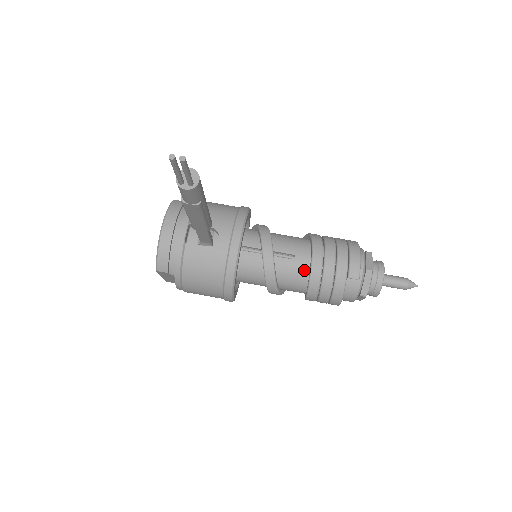
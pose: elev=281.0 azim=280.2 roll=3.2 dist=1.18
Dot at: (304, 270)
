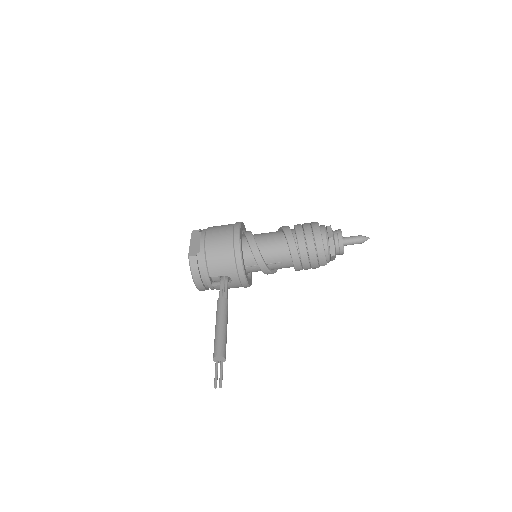
Dot at: (290, 266)
